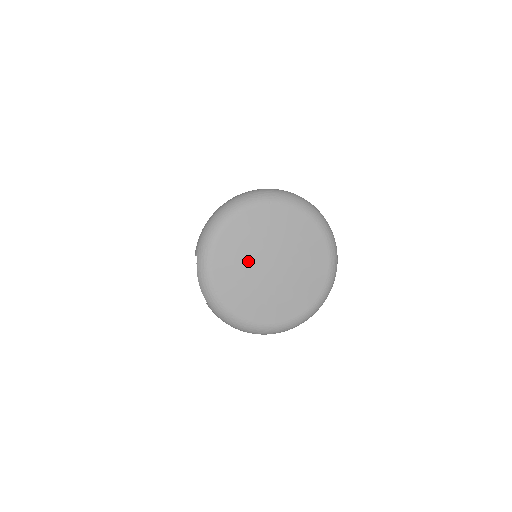
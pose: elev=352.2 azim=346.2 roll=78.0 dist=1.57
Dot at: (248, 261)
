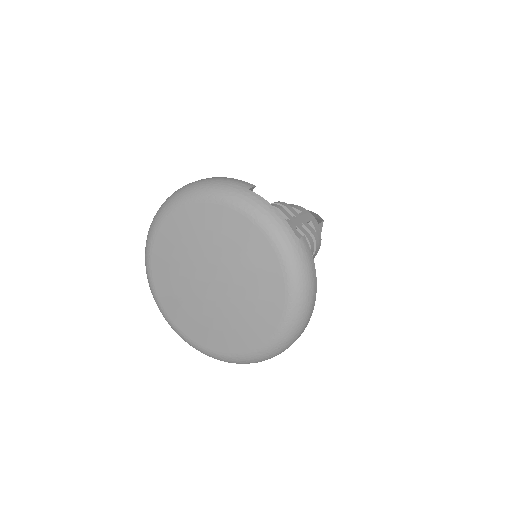
Dot at: (187, 291)
